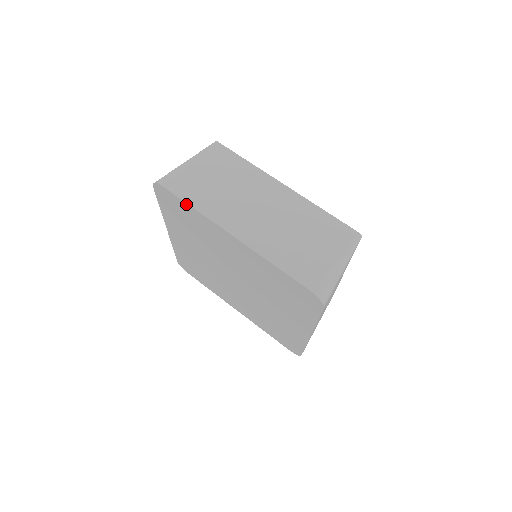
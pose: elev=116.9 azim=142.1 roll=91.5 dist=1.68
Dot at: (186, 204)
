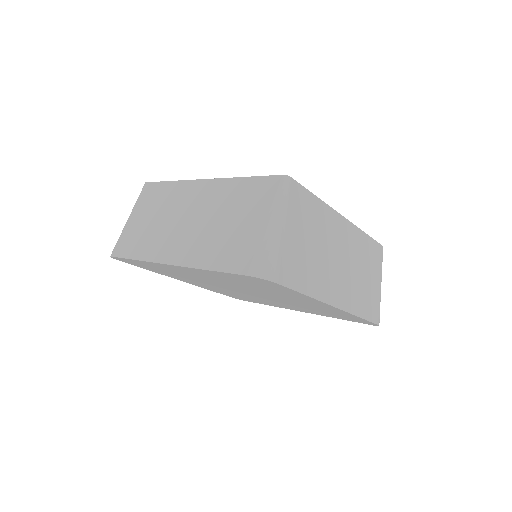
Dot at: (132, 260)
